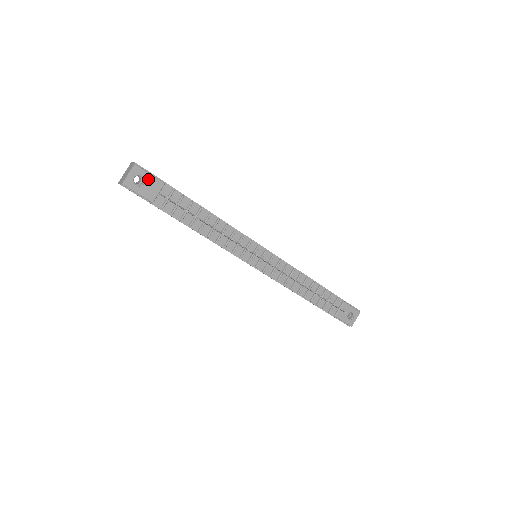
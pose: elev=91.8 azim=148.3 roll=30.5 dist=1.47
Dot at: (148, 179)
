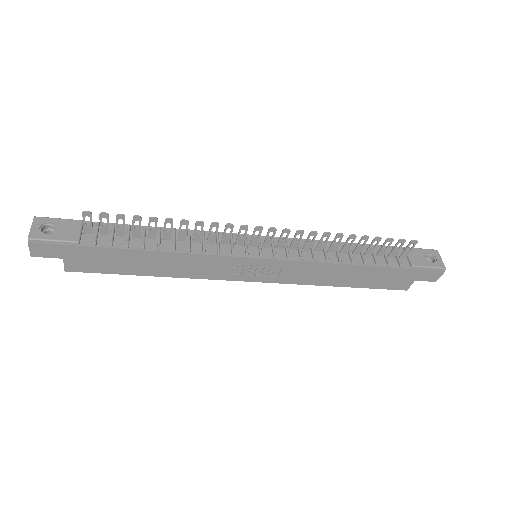
Dot at: (59, 224)
